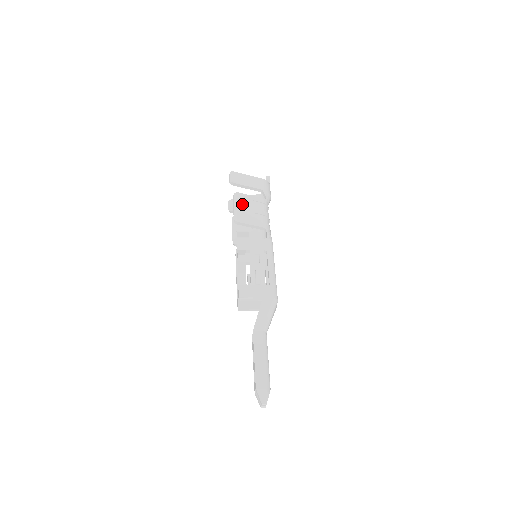
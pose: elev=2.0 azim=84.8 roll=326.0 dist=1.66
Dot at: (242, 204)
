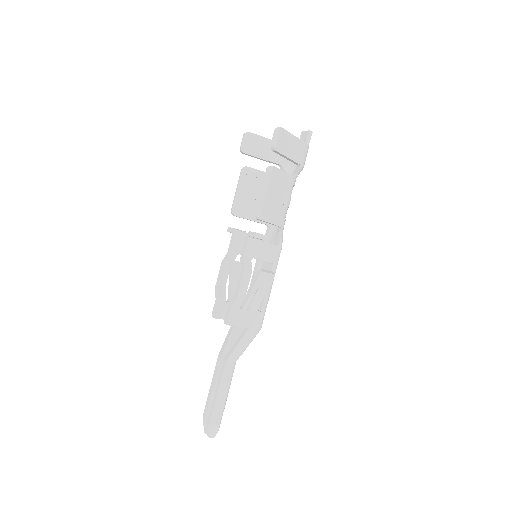
Dot at: (273, 188)
